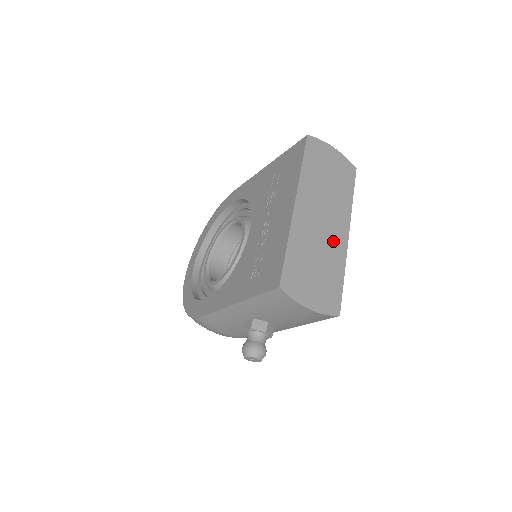
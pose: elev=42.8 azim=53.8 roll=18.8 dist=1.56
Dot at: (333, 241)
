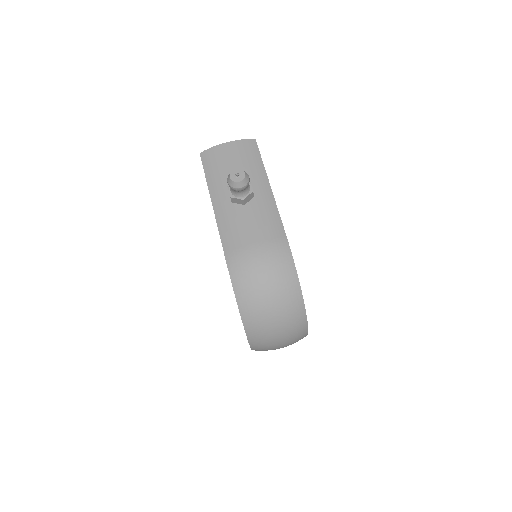
Dot at: occluded
